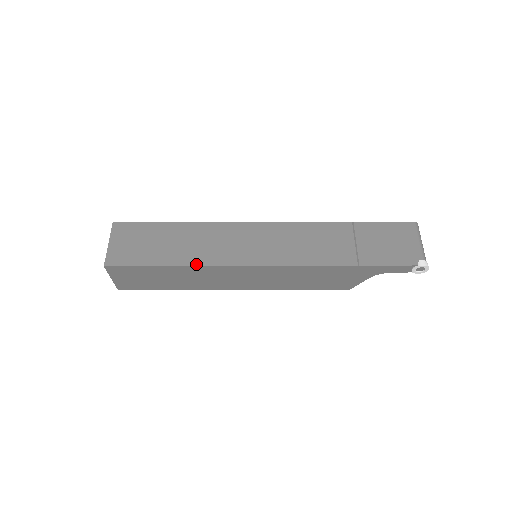
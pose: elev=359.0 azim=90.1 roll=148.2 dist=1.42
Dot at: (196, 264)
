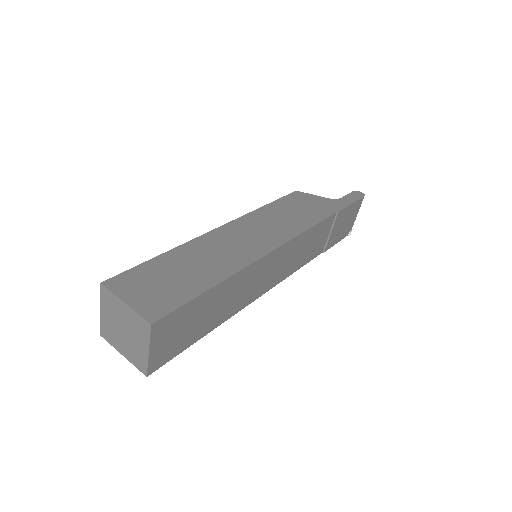
Dot at: (230, 316)
